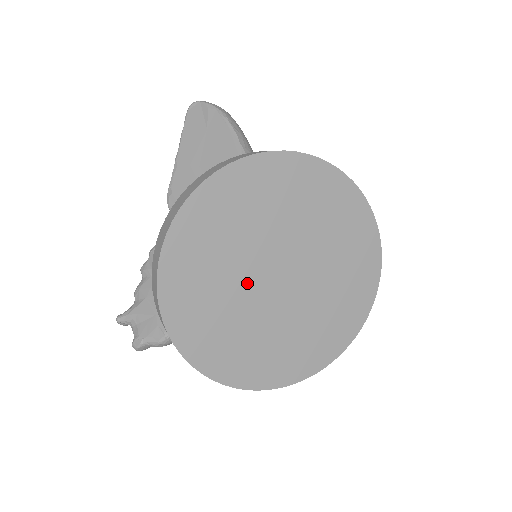
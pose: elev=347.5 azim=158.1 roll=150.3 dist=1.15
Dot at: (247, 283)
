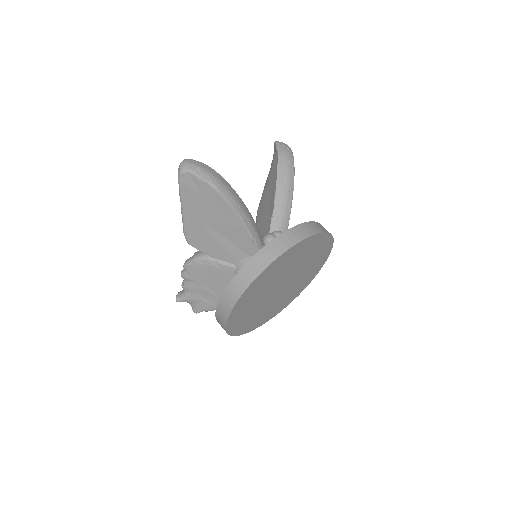
Dot at: (266, 300)
